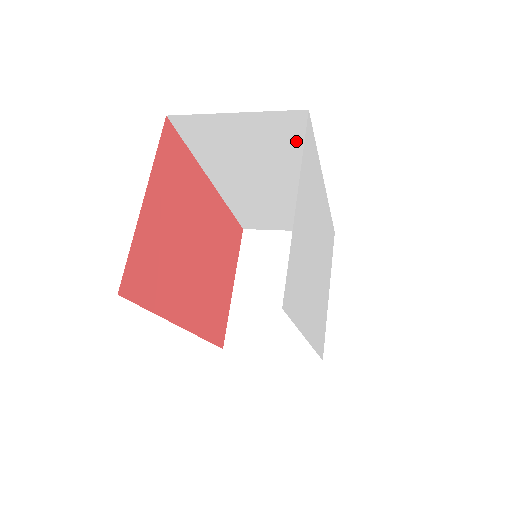
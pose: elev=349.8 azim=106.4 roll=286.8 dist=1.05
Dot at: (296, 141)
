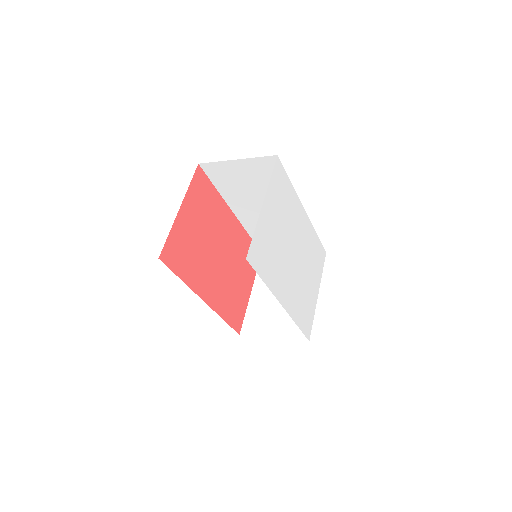
Dot at: occluded
